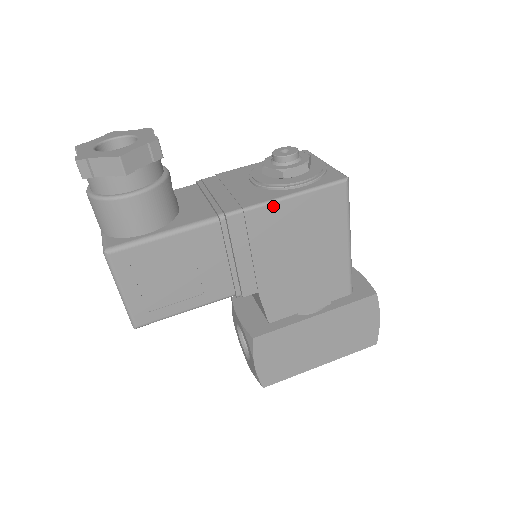
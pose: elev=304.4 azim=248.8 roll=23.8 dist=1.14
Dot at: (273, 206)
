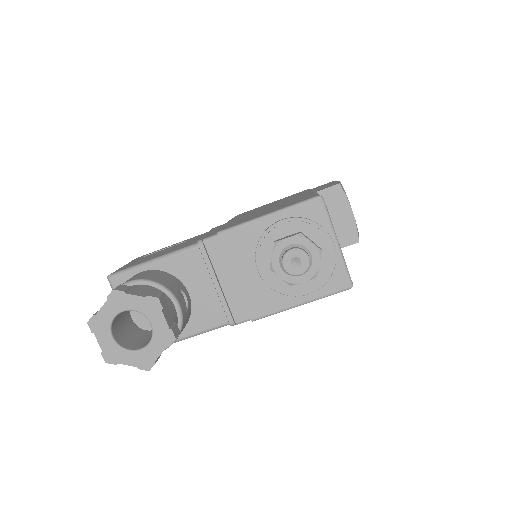
Dot at: (278, 312)
